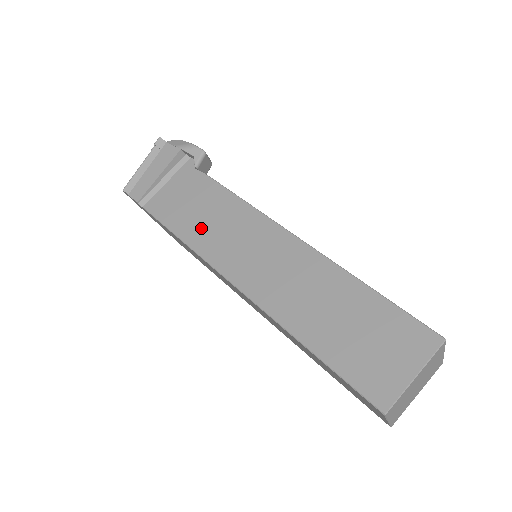
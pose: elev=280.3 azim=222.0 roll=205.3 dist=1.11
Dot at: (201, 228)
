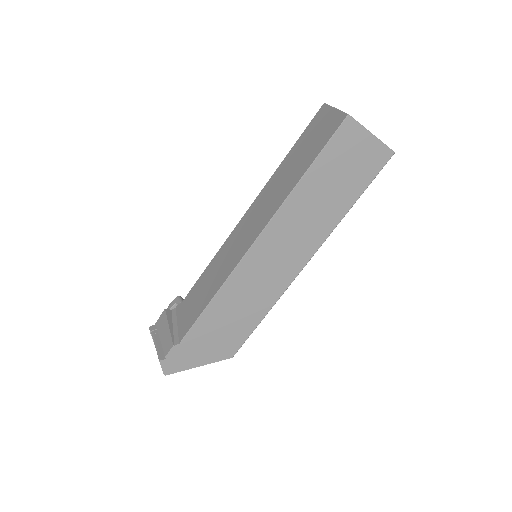
Dot at: (214, 283)
